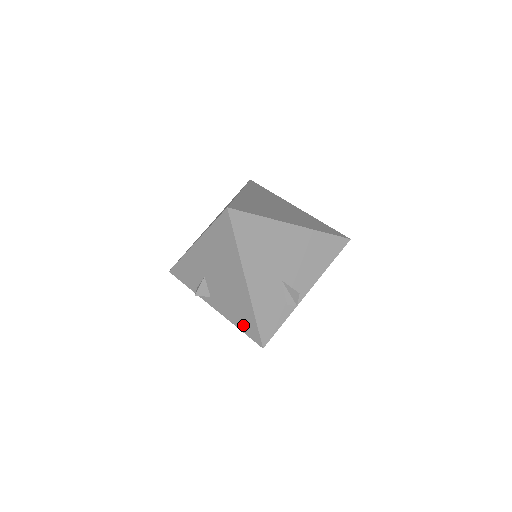
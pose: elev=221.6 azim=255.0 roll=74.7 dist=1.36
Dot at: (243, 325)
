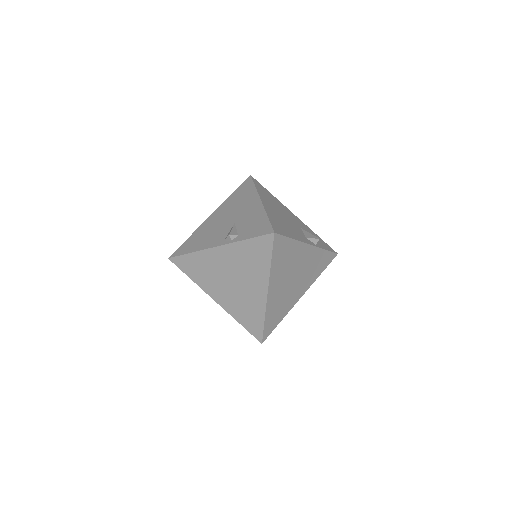
Dot at: occluded
